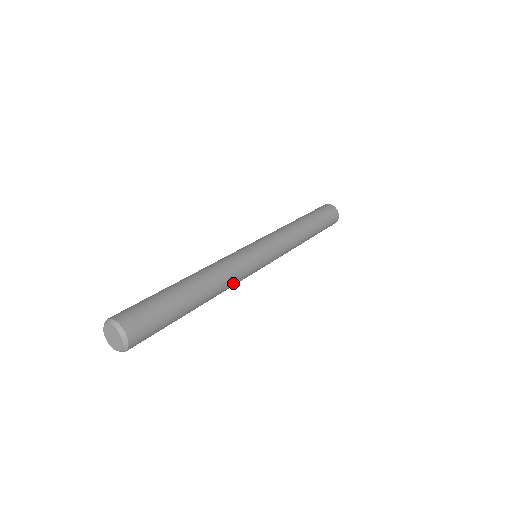
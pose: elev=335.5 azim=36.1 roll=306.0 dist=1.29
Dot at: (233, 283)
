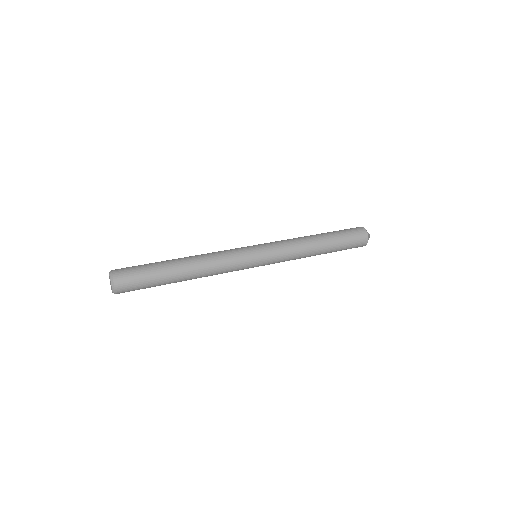
Dot at: (219, 270)
